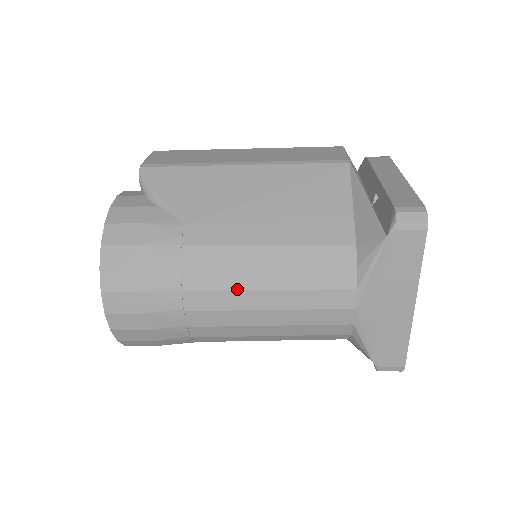
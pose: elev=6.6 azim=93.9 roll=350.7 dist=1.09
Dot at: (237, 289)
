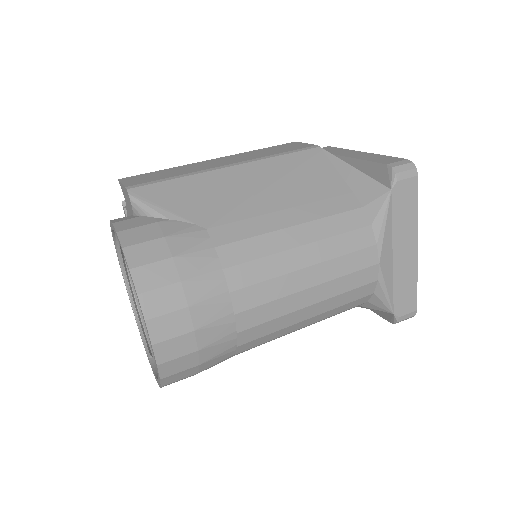
Dot at: (281, 274)
